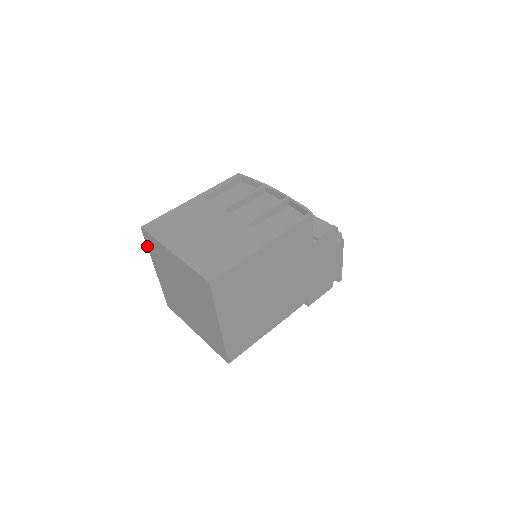
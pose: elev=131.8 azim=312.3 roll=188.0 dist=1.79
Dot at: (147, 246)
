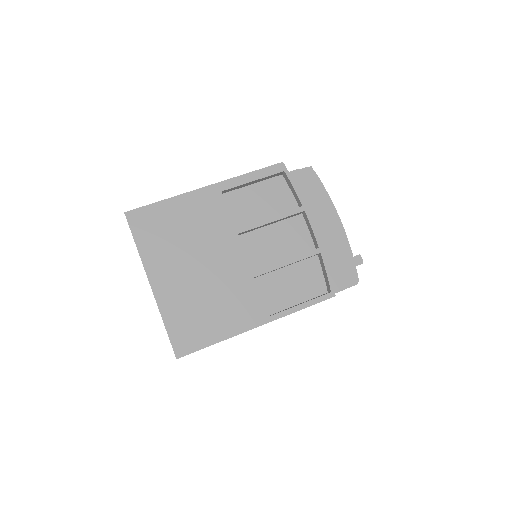
Dot at: occluded
